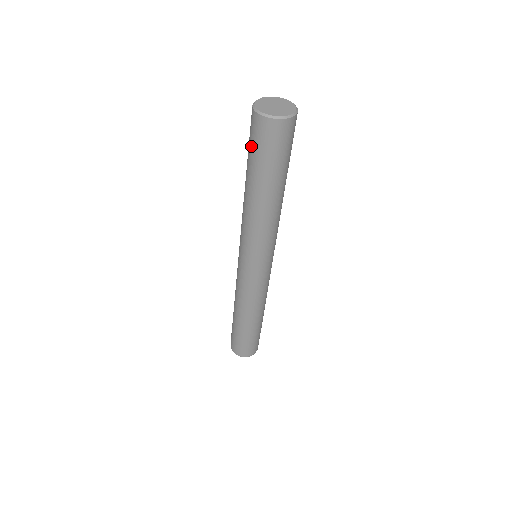
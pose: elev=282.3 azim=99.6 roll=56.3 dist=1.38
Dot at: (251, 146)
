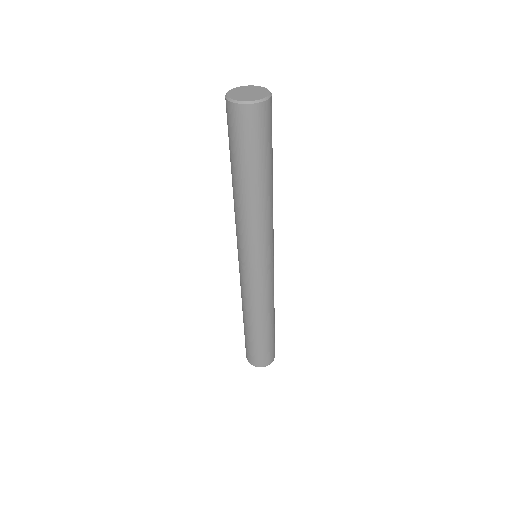
Dot at: (230, 138)
